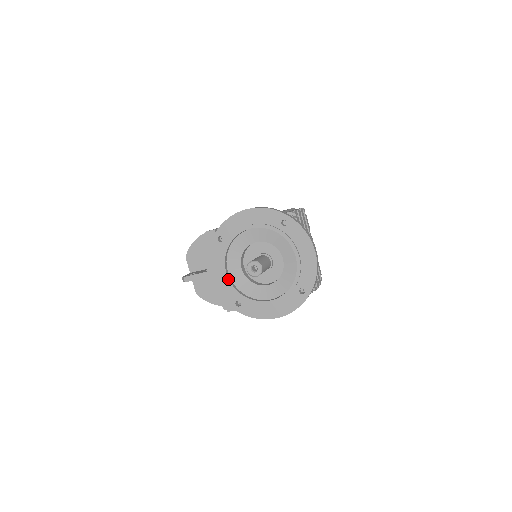
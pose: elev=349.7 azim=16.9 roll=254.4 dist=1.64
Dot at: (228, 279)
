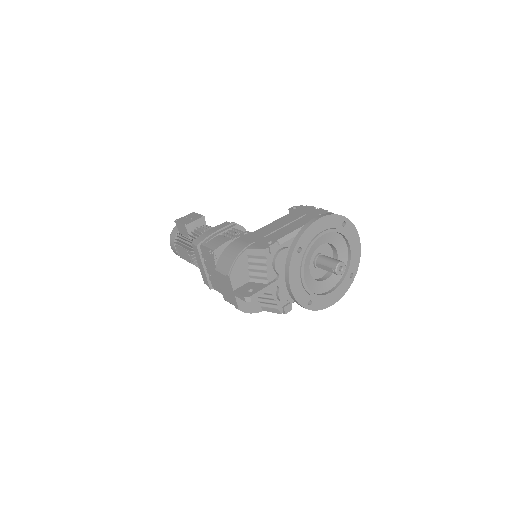
Dot at: (305, 284)
